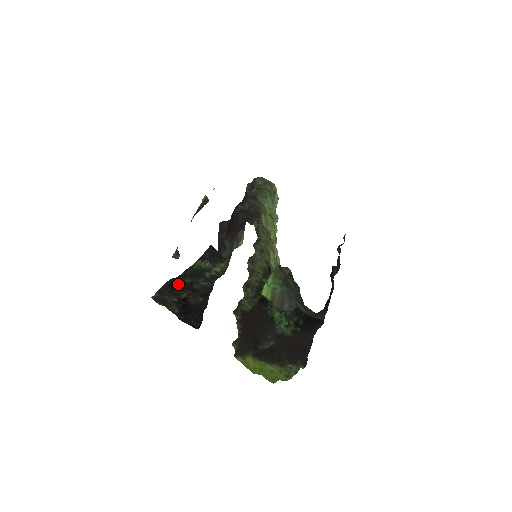
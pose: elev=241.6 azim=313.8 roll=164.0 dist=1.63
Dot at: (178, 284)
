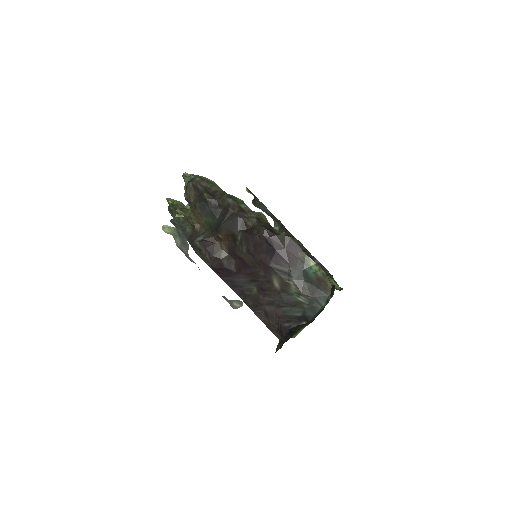
Dot at: occluded
